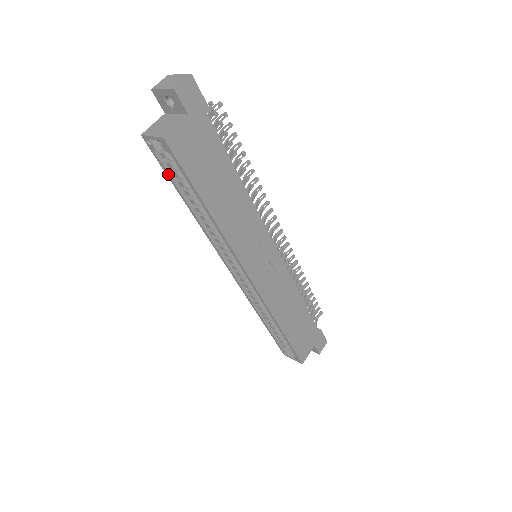
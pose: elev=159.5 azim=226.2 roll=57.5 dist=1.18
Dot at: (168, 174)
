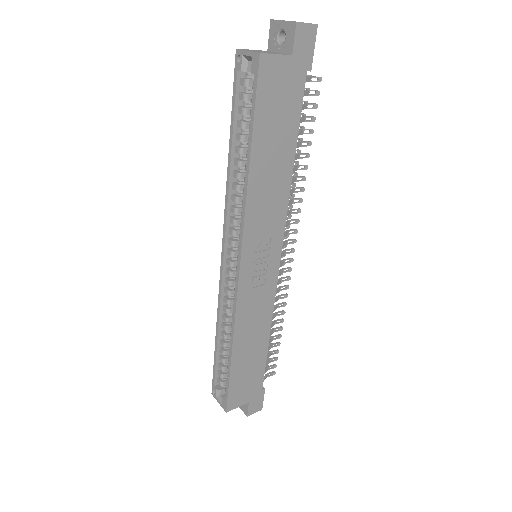
Dot at: (234, 105)
